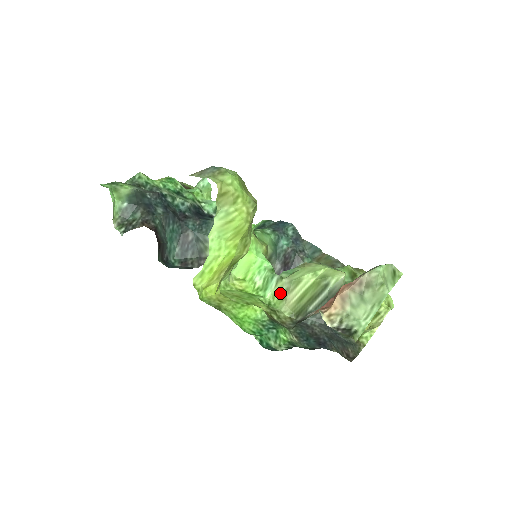
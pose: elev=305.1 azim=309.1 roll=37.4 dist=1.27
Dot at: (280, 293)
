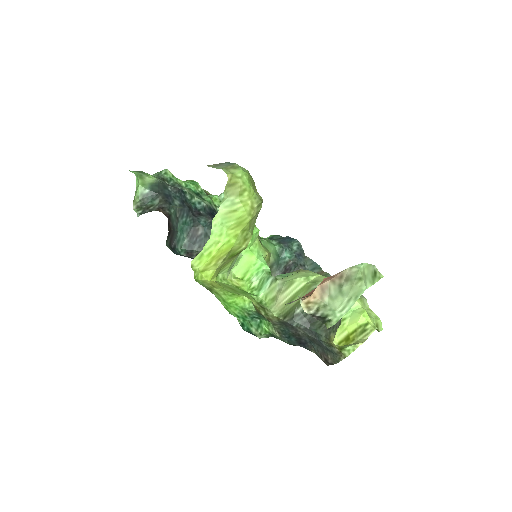
Dot at: (272, 294)
